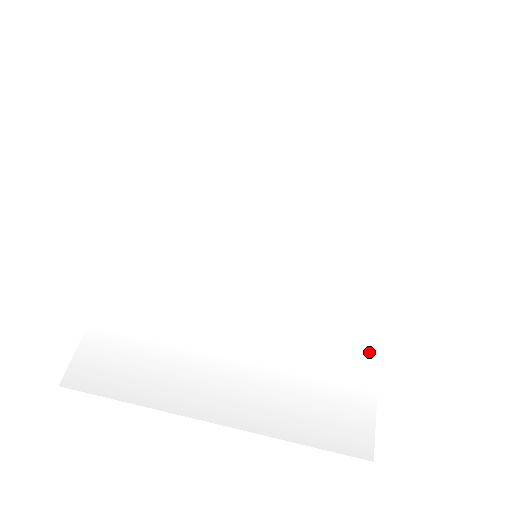
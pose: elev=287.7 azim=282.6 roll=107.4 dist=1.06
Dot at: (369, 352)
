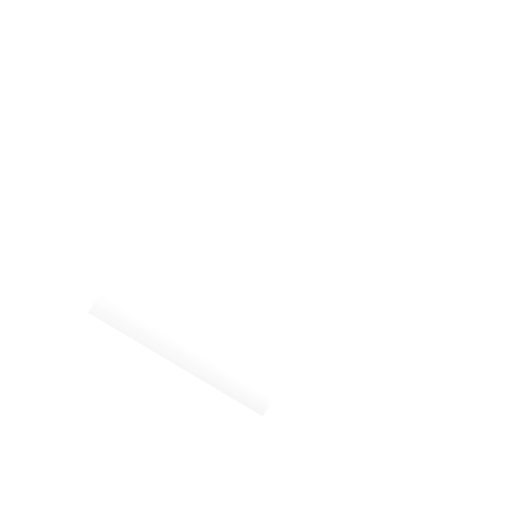
Dot at: (295, 355)
